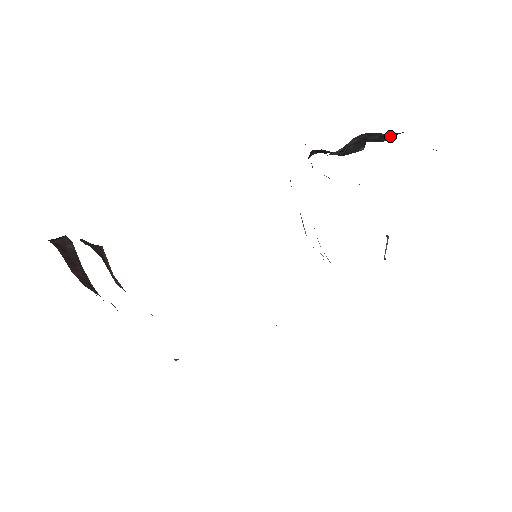
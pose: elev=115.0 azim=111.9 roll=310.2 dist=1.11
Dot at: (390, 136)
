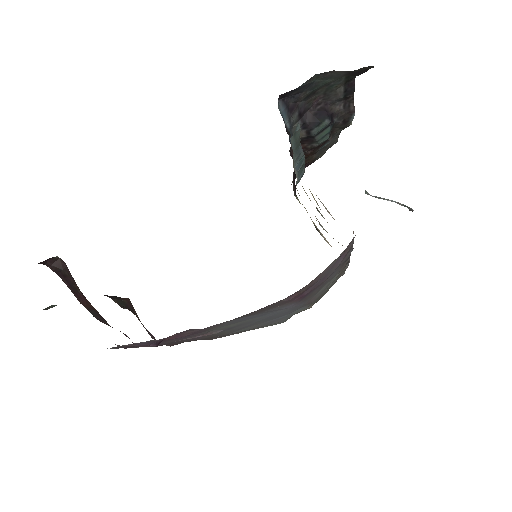
Dot at: (353, 101)
